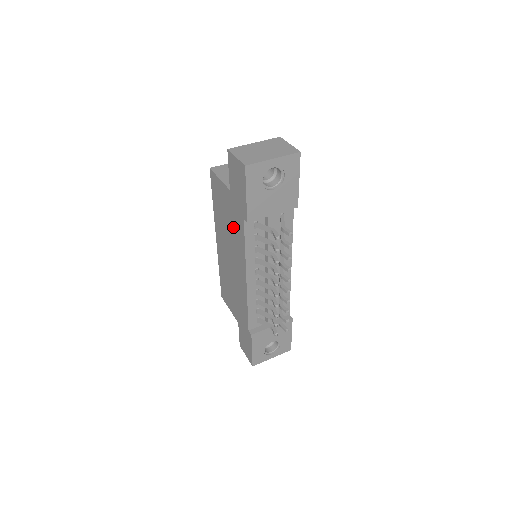
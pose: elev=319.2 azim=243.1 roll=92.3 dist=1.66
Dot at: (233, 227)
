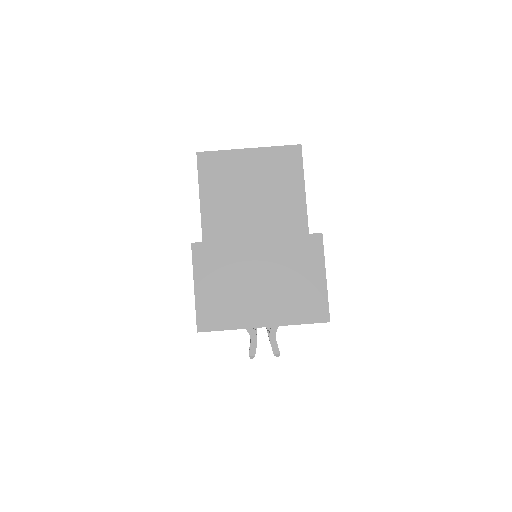
Dot at: occluded
